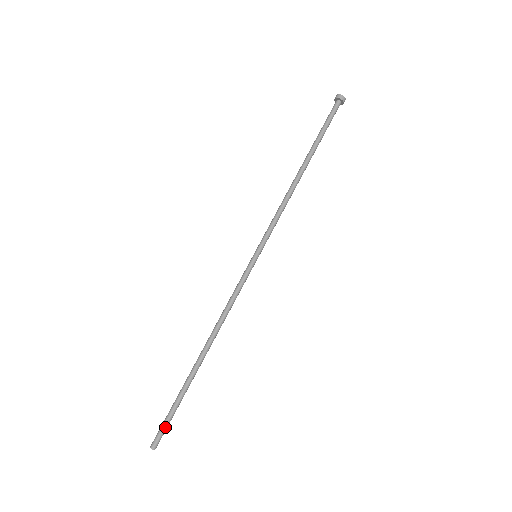
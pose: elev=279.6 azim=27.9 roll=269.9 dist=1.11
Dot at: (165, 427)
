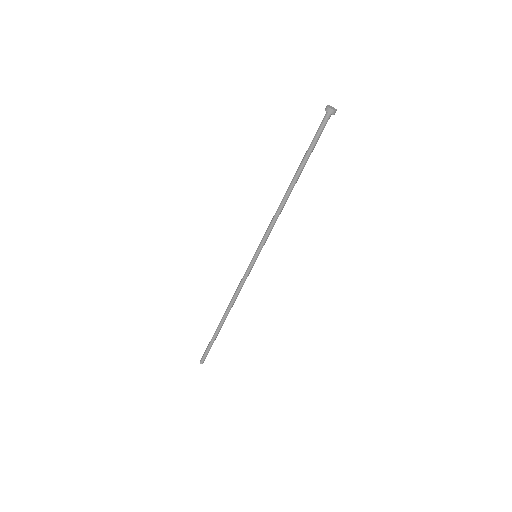
Dot at: occluded
